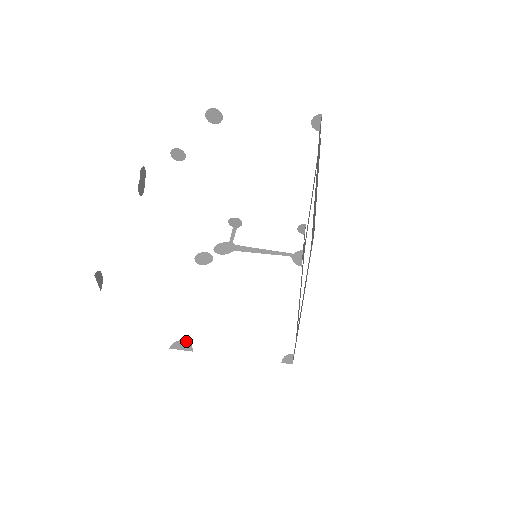
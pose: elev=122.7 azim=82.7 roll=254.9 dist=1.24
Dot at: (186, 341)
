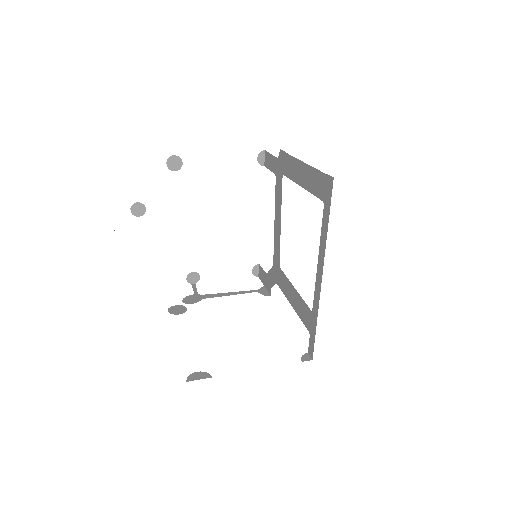
Dot at: (200, 371)
